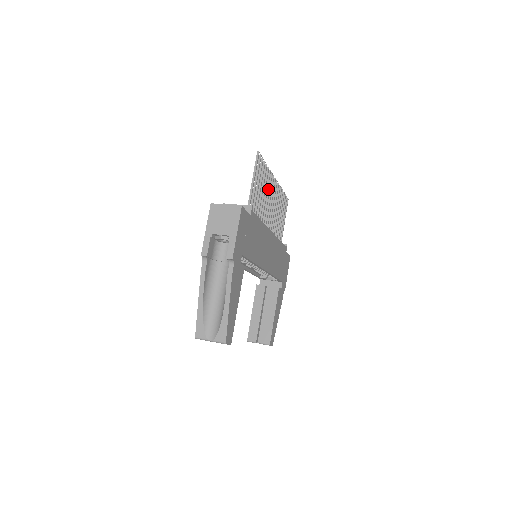
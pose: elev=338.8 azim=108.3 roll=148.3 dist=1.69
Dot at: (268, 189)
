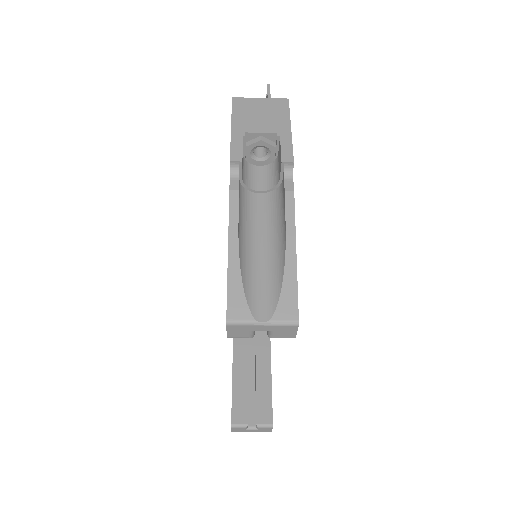
Dot at: occluded
